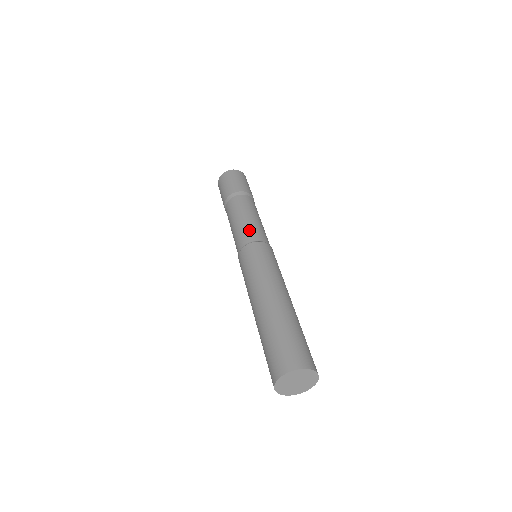
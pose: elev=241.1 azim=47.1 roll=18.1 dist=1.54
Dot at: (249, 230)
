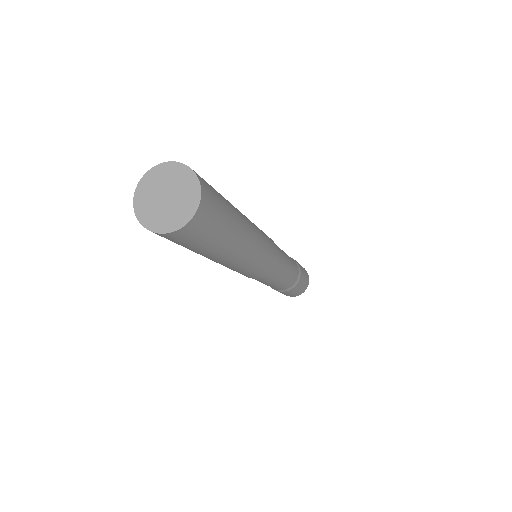
Dot at: occluded
